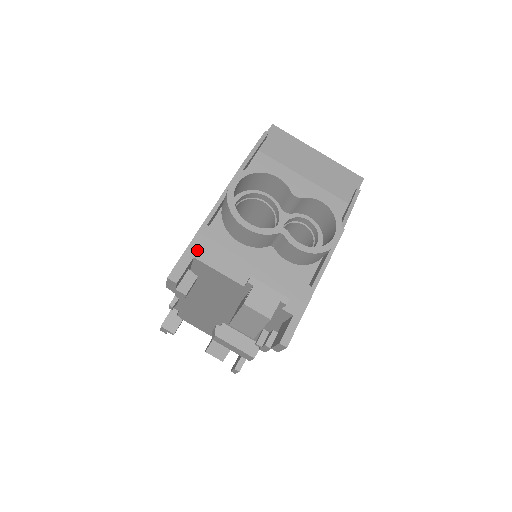
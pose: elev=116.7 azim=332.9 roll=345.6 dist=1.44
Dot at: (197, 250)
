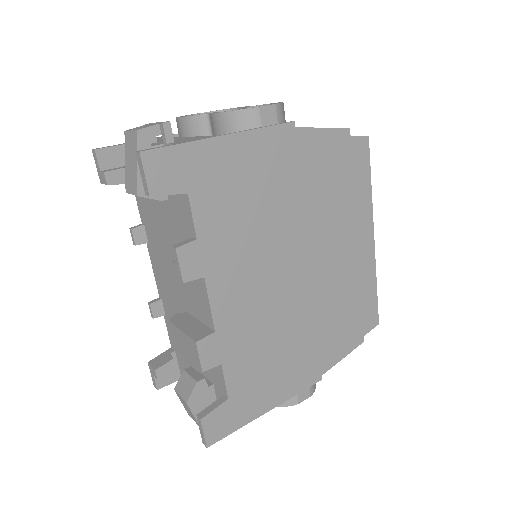
Dot at: occluded
